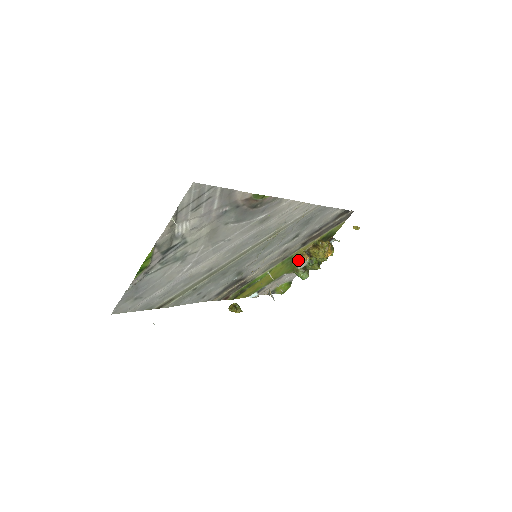
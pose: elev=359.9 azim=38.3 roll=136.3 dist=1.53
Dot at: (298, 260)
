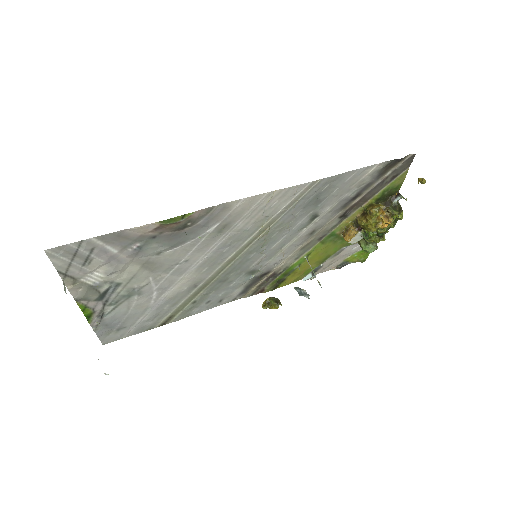
Dot at: (343, 236)
